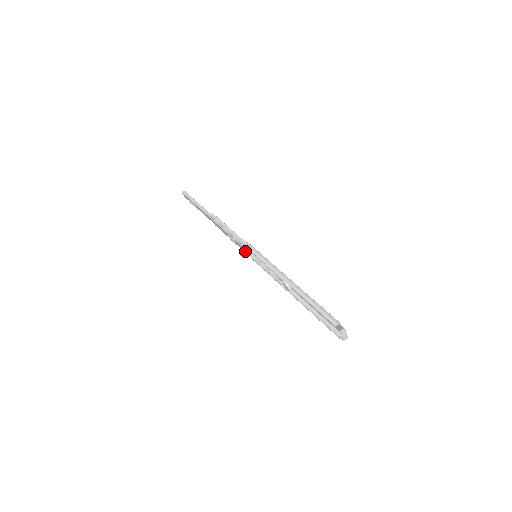
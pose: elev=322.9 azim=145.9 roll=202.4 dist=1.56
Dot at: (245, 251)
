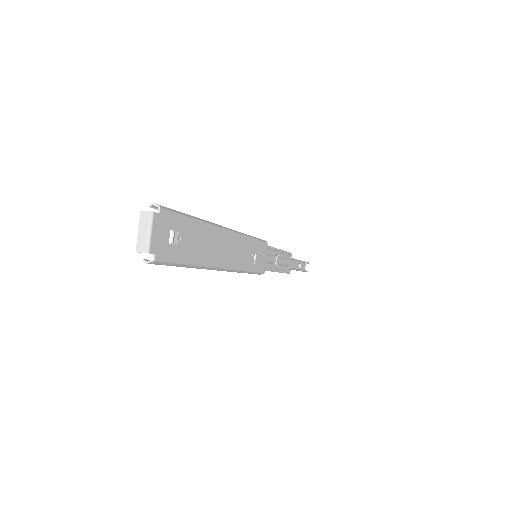
Dot at: occluded
